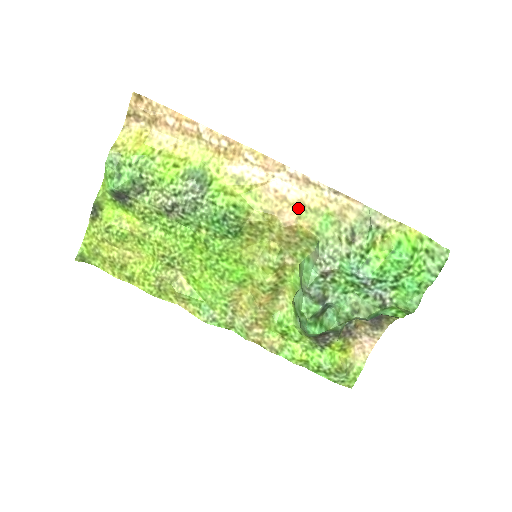
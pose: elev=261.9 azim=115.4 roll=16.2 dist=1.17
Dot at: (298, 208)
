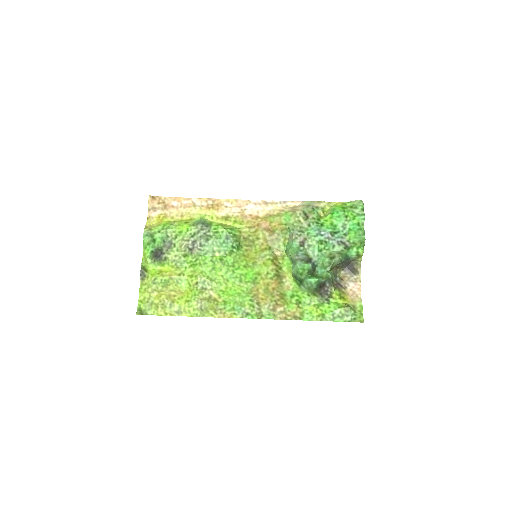
Dot at: (268, 218)
